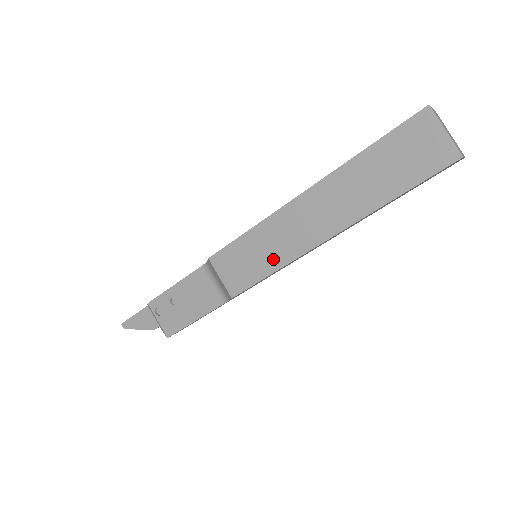
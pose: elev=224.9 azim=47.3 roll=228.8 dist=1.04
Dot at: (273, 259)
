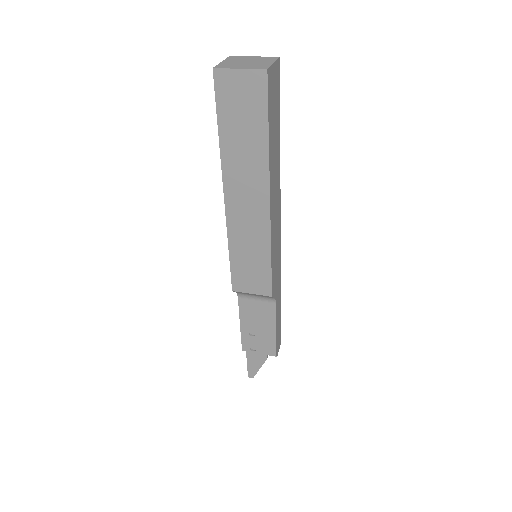
Dot at: (260, 250)
